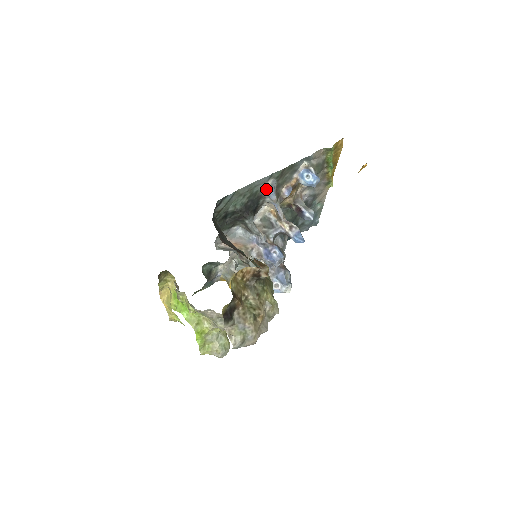
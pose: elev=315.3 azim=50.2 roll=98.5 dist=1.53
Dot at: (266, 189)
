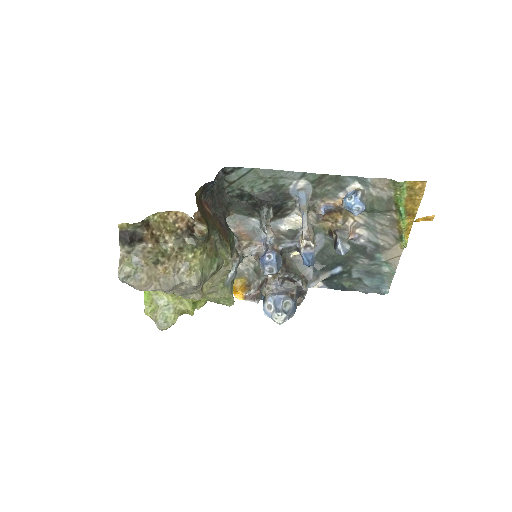
Dot at: (297, 190)
